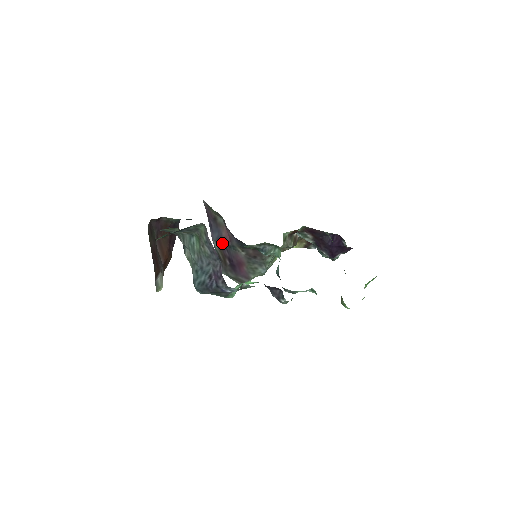
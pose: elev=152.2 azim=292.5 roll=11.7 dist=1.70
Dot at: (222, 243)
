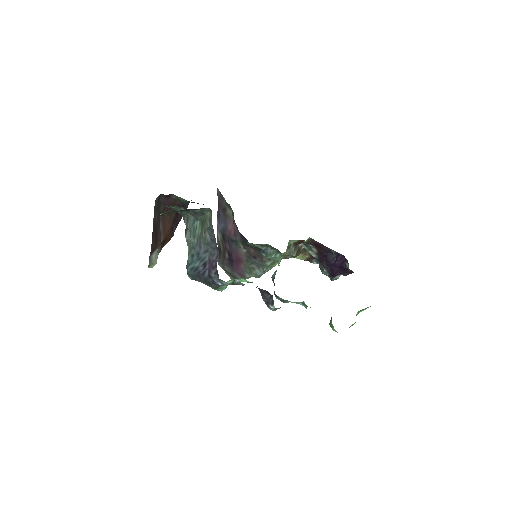
Dot at: (226, 235)
